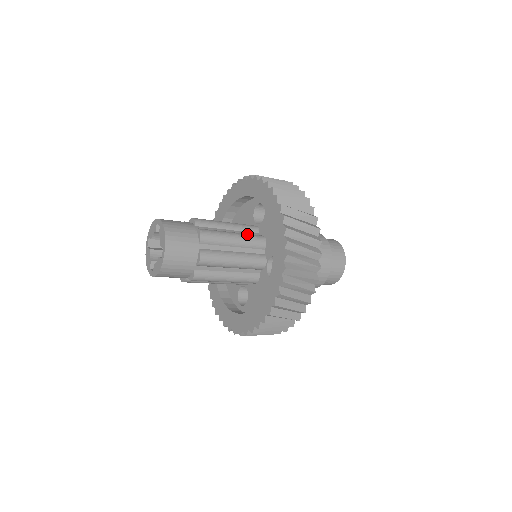
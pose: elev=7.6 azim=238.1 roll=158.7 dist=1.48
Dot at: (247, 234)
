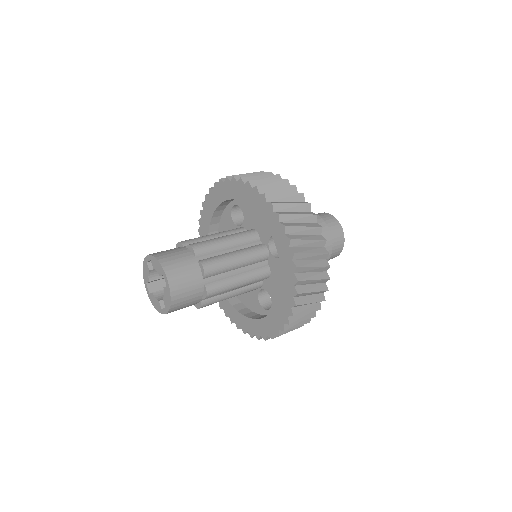
Dot at: (254, 275)
